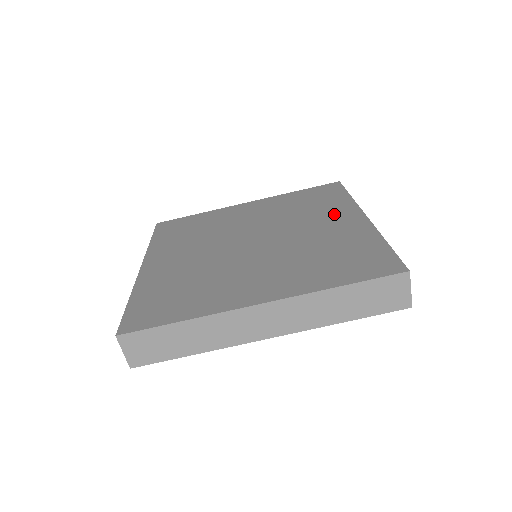
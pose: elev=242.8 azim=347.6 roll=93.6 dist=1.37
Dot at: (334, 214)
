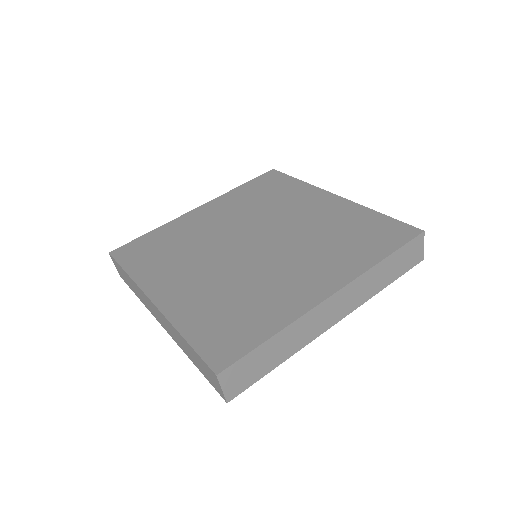
Dot at: (327, 268)
